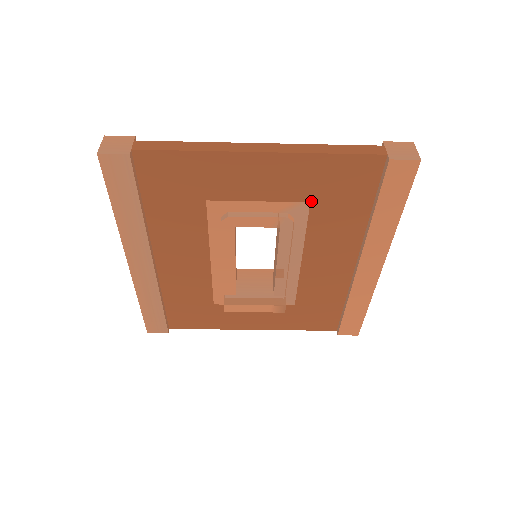
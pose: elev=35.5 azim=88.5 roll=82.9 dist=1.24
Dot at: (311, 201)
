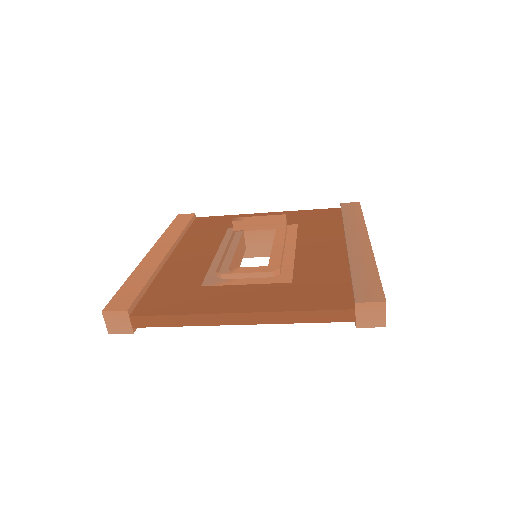
Dot at: occluded
